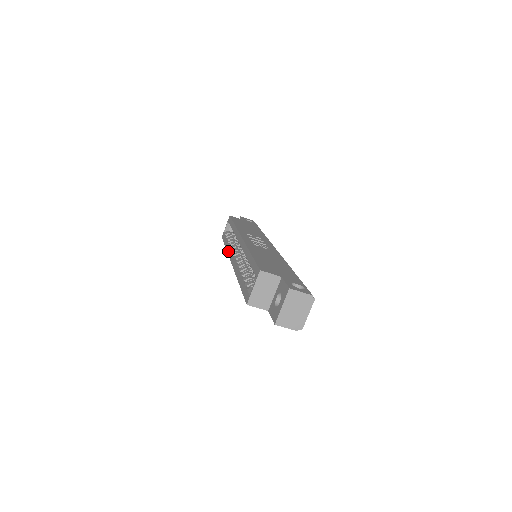
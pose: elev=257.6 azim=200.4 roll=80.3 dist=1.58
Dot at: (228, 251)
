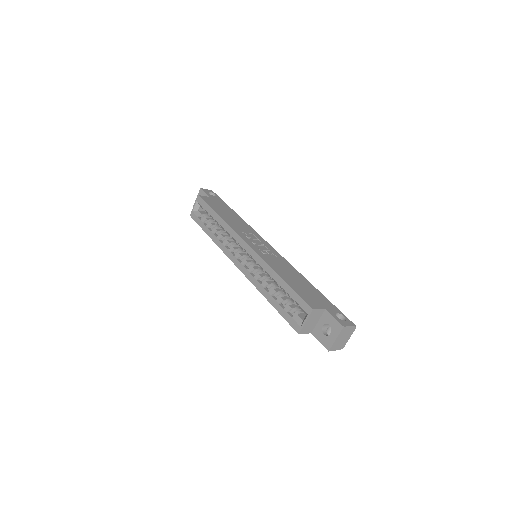
Dot at: (220, 246)
